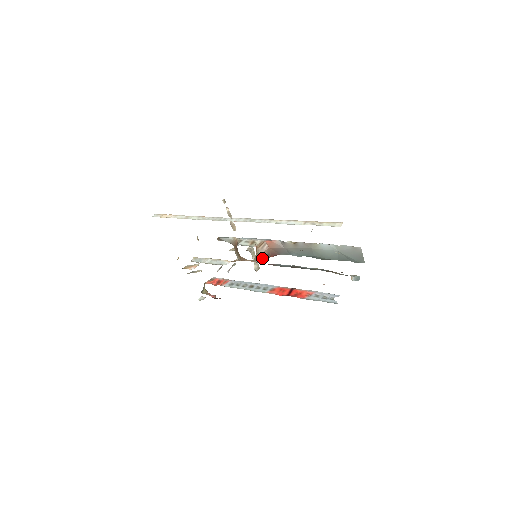
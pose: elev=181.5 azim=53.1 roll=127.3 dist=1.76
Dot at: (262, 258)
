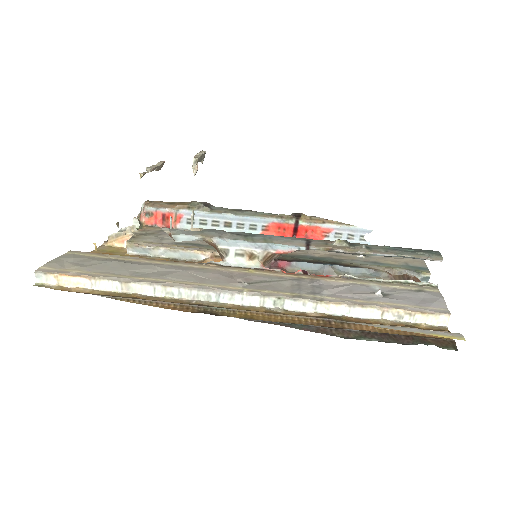
Dot at: (270, 262)
